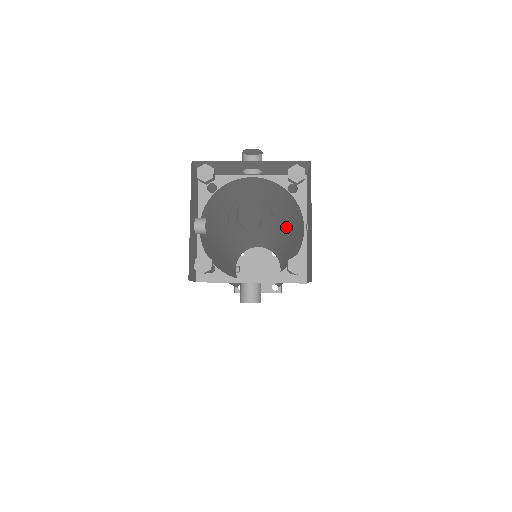
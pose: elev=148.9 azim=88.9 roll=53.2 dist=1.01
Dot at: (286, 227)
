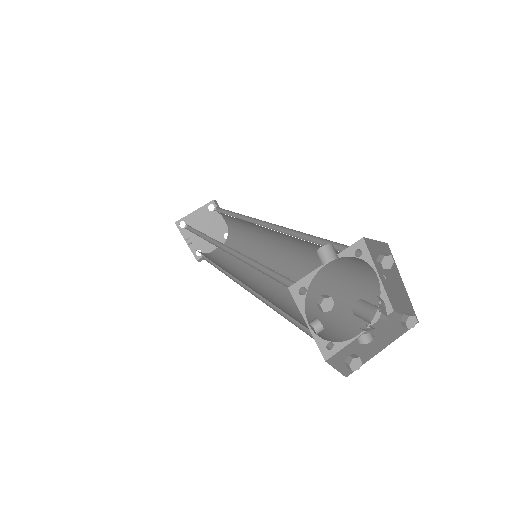
Dot at: (298, 239)
